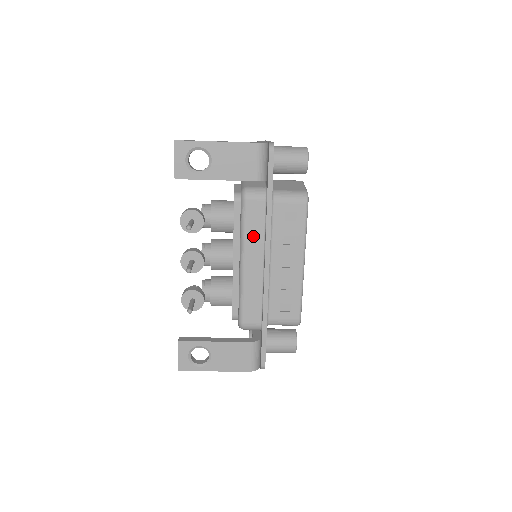
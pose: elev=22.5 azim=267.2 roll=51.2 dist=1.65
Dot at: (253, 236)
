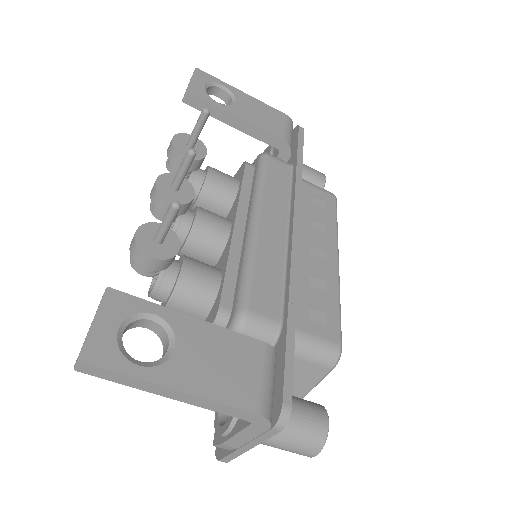
Dot at: (274, 194)
